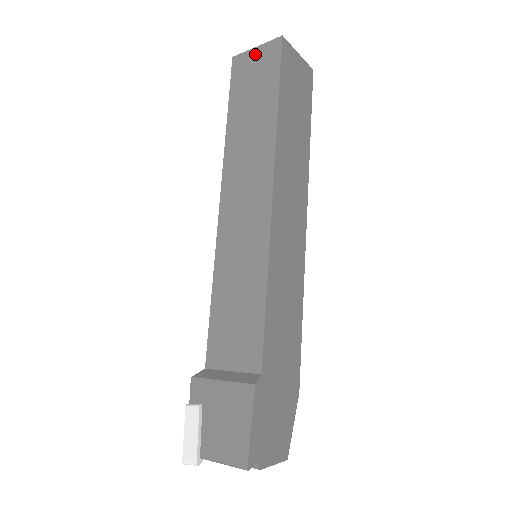
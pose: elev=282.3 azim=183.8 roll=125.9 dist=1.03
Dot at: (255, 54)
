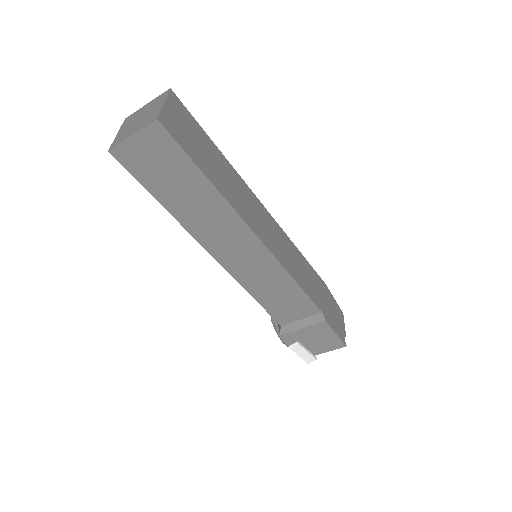
Dot at: (138, 143)
